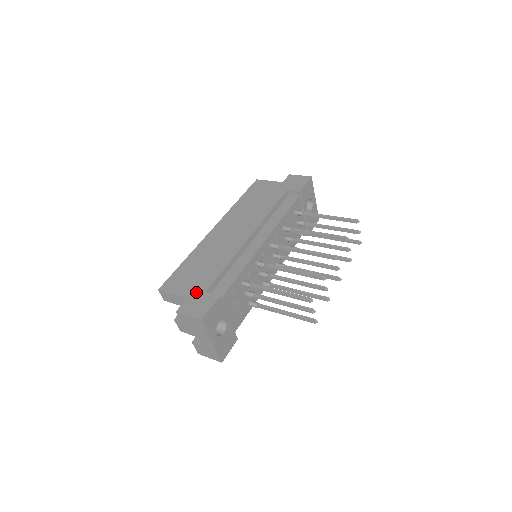
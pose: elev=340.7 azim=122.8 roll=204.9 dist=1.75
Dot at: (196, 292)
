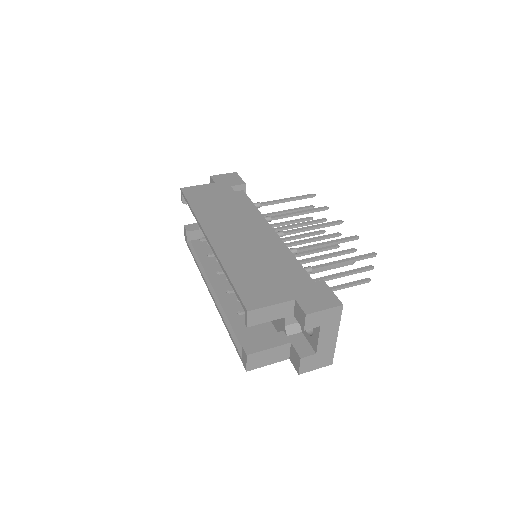
Dot at: (295, 290)
